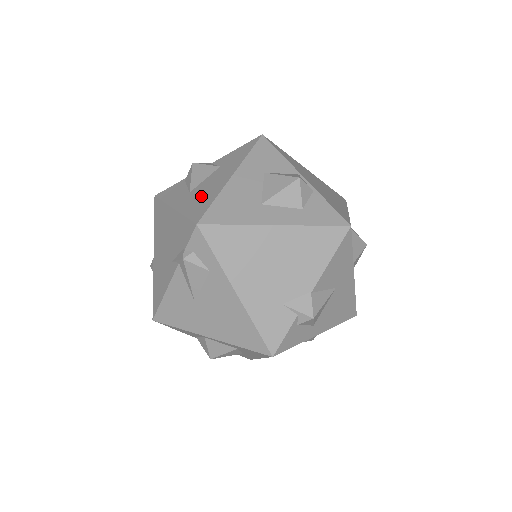
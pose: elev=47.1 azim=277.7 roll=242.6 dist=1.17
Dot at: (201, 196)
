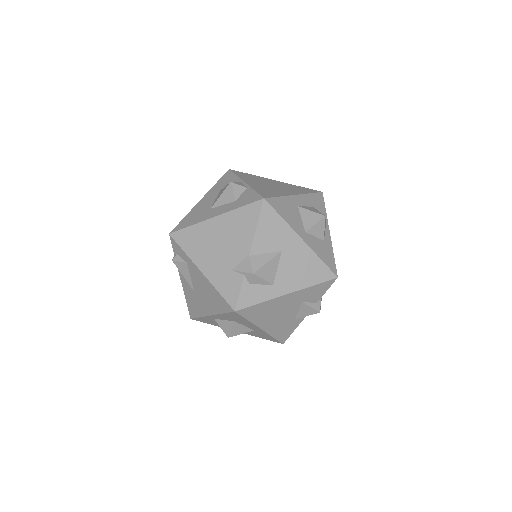
Dot at: occluded
